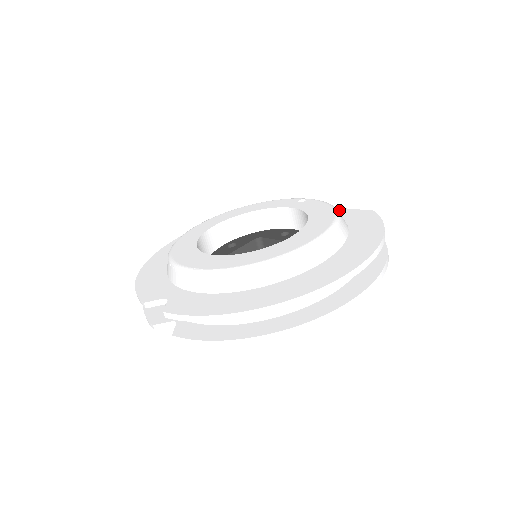
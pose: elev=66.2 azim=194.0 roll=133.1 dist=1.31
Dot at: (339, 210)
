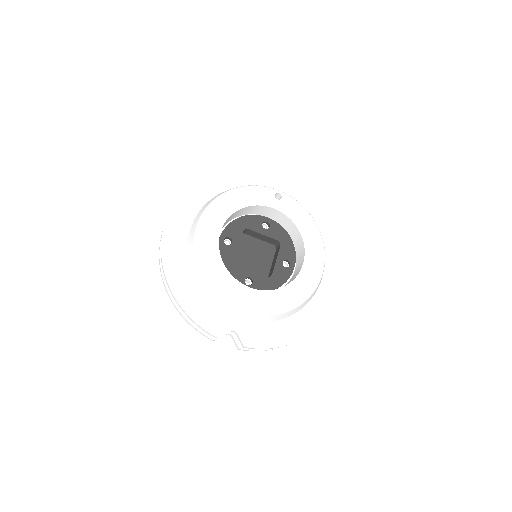
Dot at: (298, 197)
